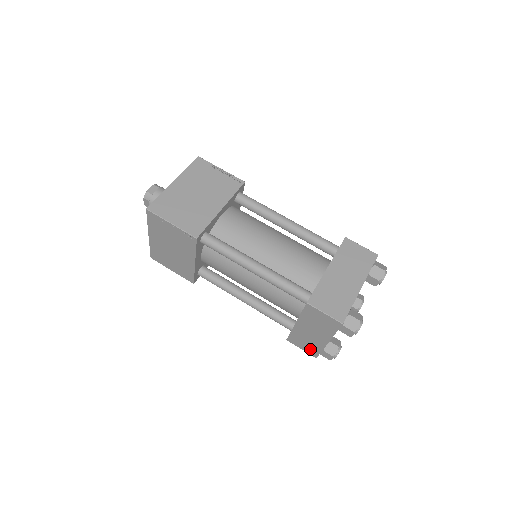
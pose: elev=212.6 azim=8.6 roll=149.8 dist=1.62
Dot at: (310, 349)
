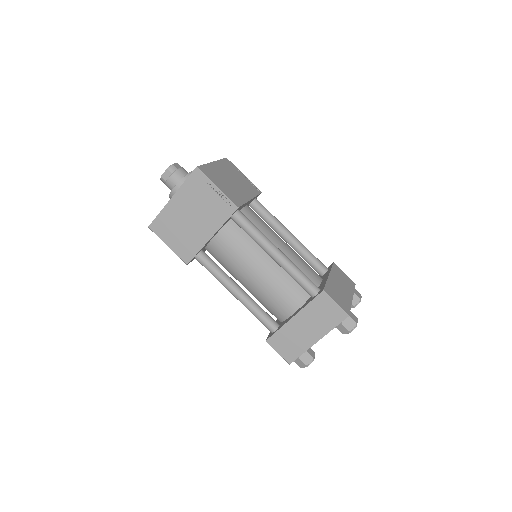
Dot at: occluded
